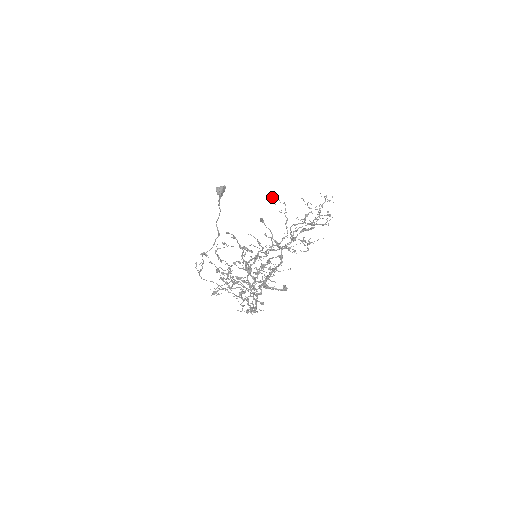
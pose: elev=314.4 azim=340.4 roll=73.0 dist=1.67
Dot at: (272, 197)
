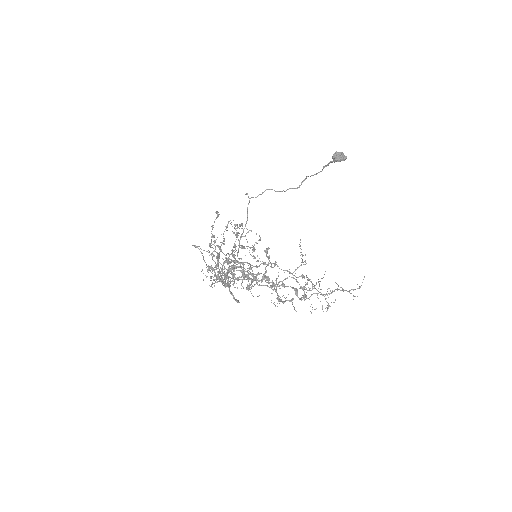
Dot at: occluded
